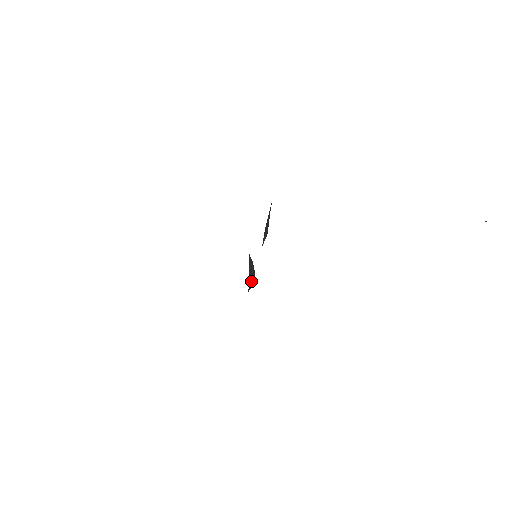
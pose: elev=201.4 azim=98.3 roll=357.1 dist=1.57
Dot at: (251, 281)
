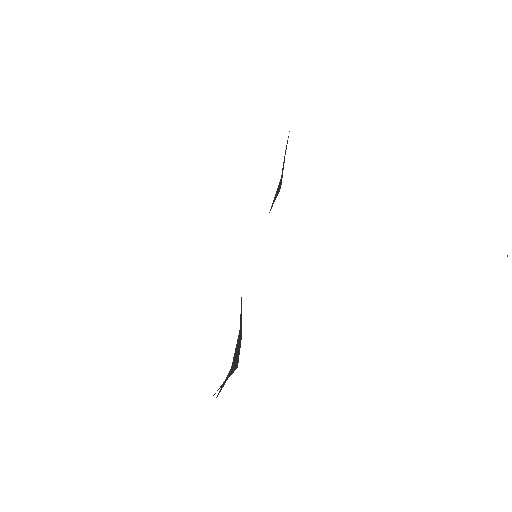
Dot at: (239, 333)
